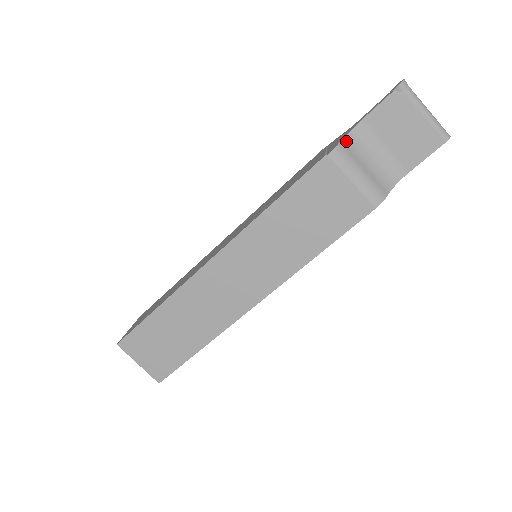
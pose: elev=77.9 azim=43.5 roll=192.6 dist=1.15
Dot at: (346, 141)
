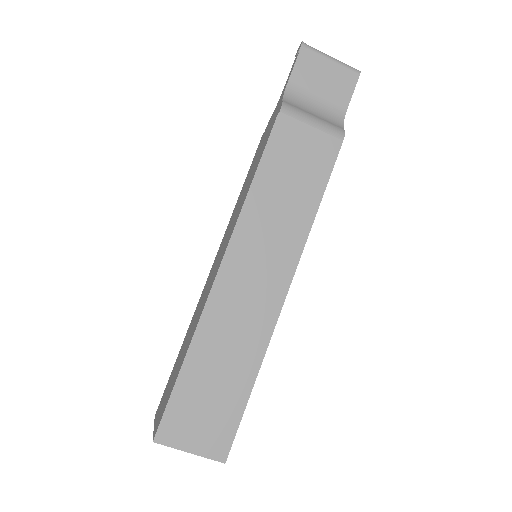
Dot at: (286, 101)
